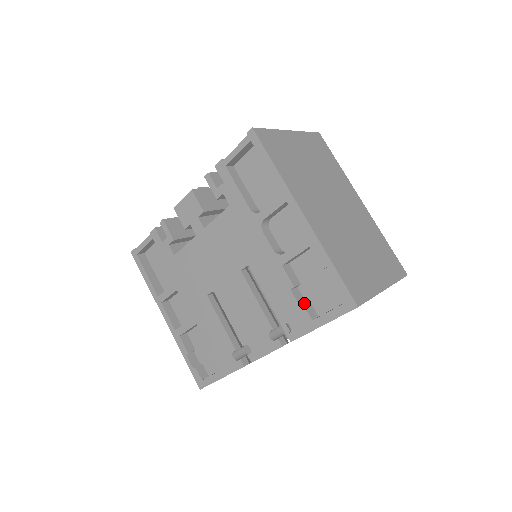
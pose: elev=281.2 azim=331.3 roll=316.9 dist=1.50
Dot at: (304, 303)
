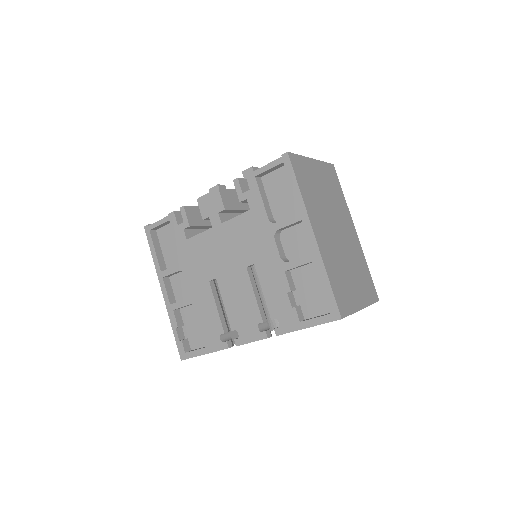
Dot at: (296, 306)
